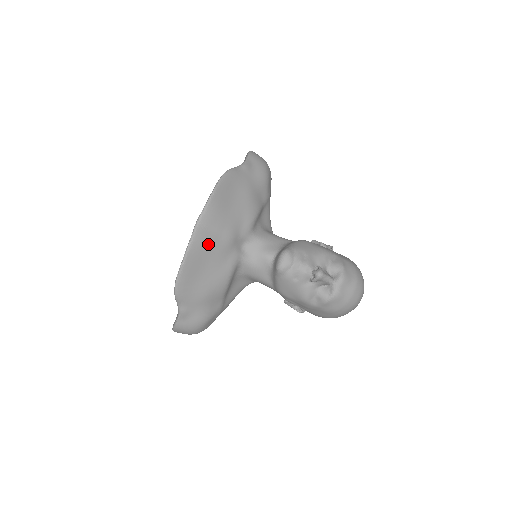
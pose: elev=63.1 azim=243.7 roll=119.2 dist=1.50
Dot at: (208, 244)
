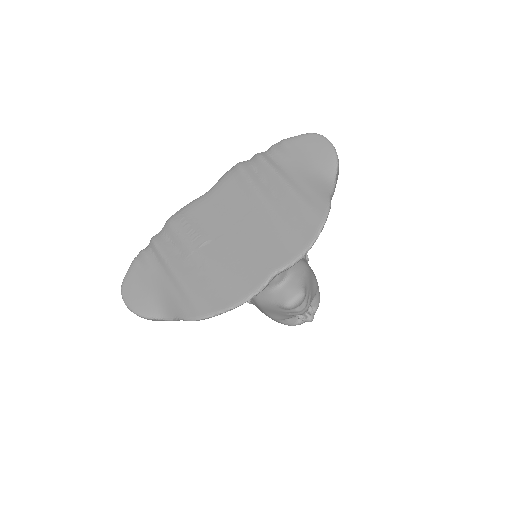
Dot at: occluded
